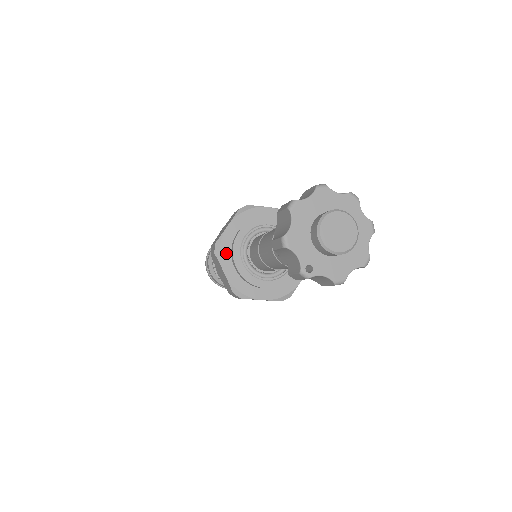
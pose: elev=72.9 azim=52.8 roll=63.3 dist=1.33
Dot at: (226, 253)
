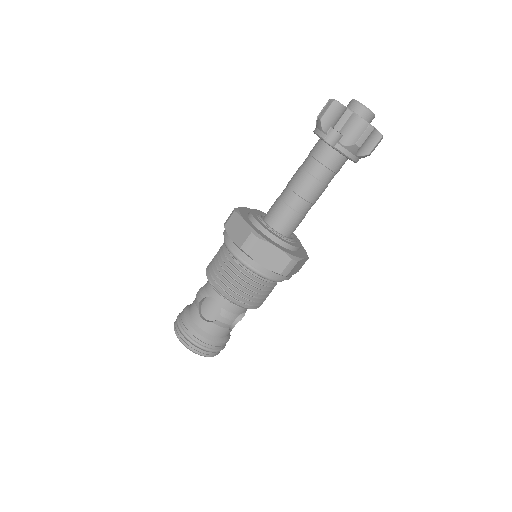
Dot at: (244, 214)
